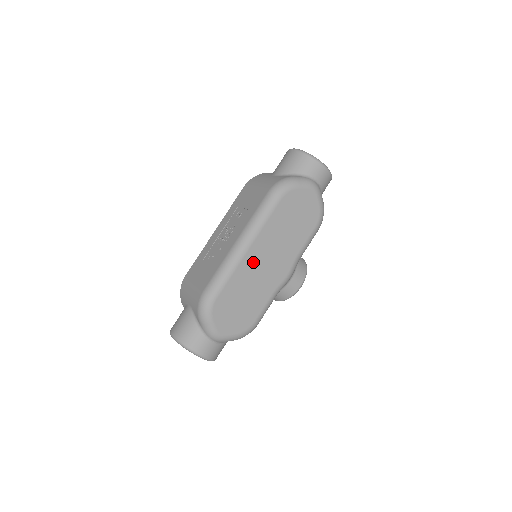
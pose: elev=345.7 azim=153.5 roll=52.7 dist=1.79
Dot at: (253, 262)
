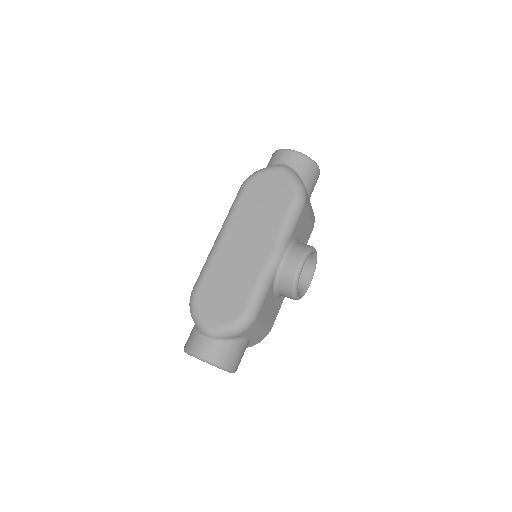
Dot at: (230, 249)
